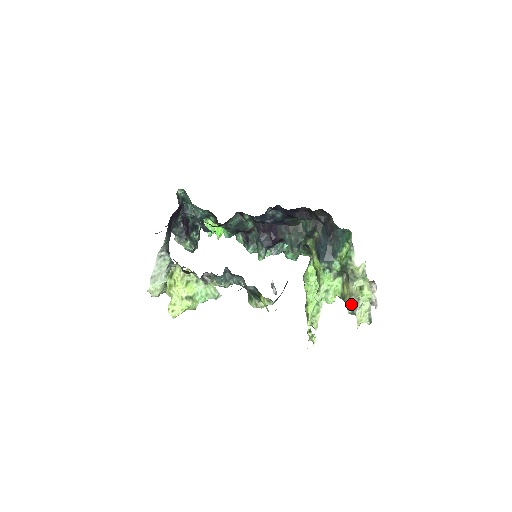
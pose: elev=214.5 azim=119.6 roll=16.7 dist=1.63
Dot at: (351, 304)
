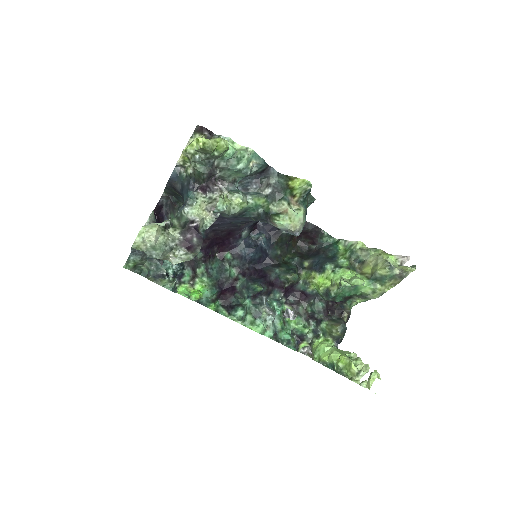
Dot at: (383, 265)
